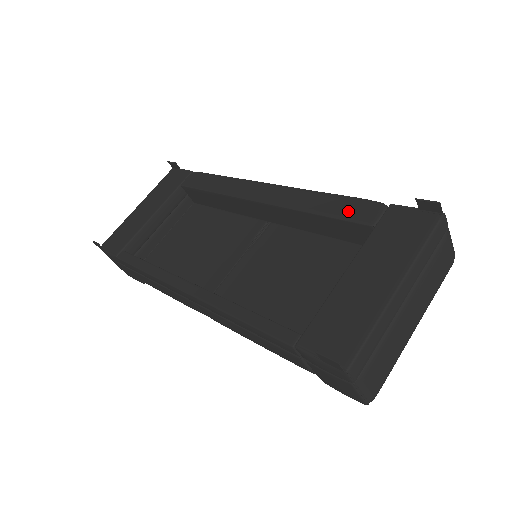
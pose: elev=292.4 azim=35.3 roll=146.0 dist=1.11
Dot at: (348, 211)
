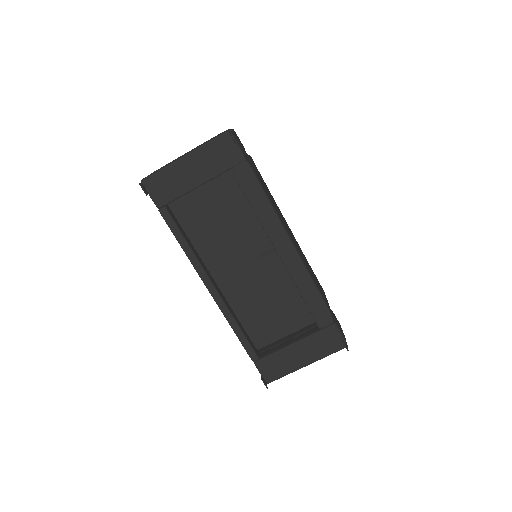
Dot at: (317, 311)
